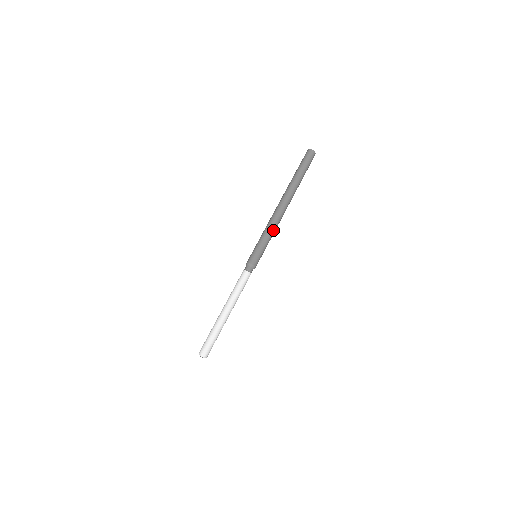
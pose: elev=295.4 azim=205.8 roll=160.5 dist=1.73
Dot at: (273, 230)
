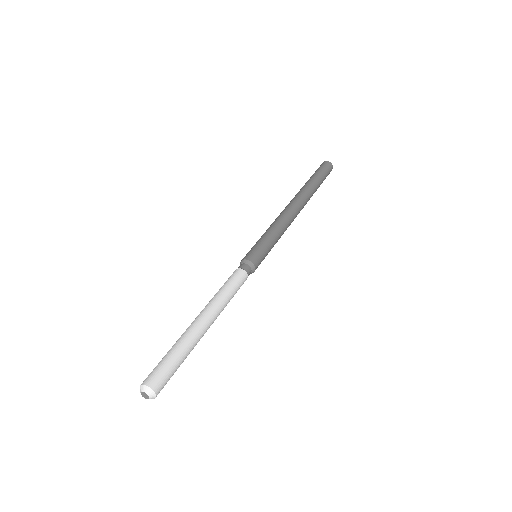
Dot at: (283, 231)
